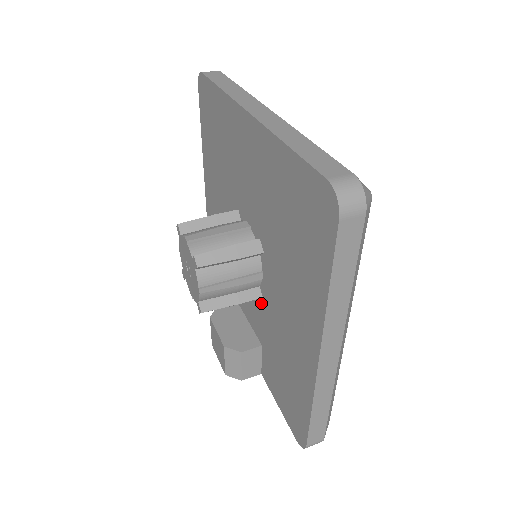
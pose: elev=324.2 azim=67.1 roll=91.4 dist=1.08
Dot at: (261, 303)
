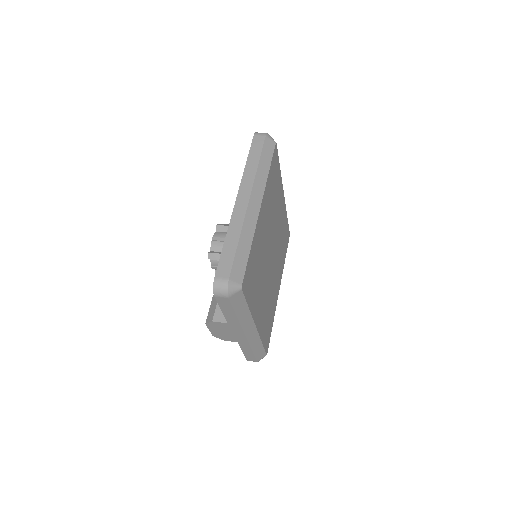
Dot at: occluded
